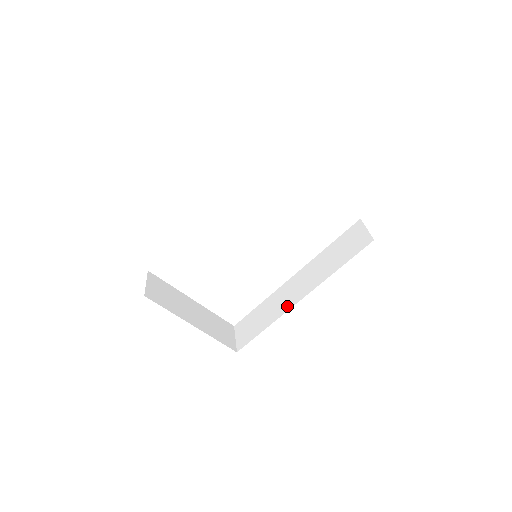
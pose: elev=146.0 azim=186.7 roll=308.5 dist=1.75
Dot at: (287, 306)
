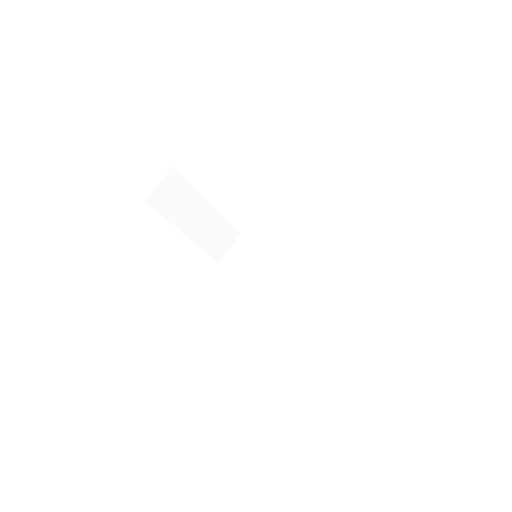
Dot at: (266, 289)
